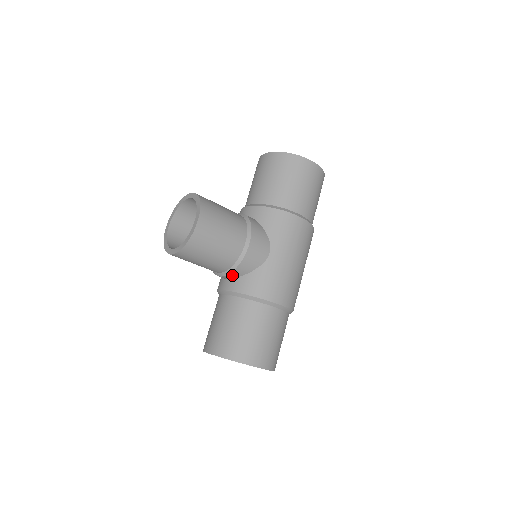
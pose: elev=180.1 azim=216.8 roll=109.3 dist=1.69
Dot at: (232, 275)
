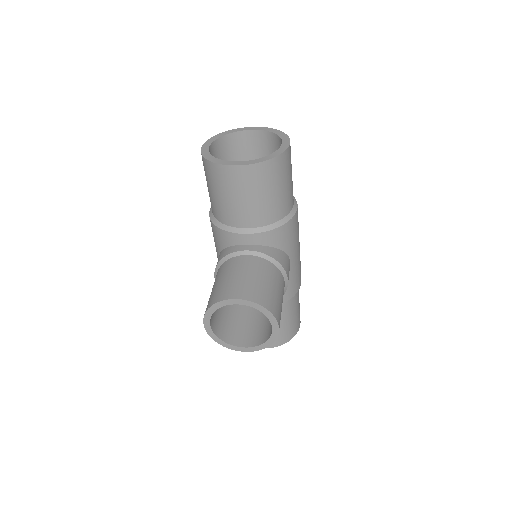
Dot at: occluded
